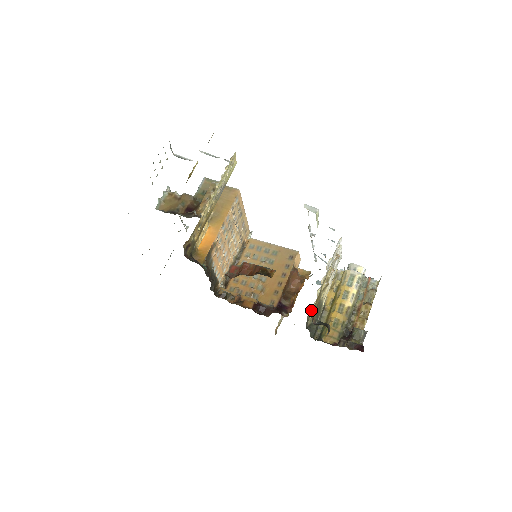
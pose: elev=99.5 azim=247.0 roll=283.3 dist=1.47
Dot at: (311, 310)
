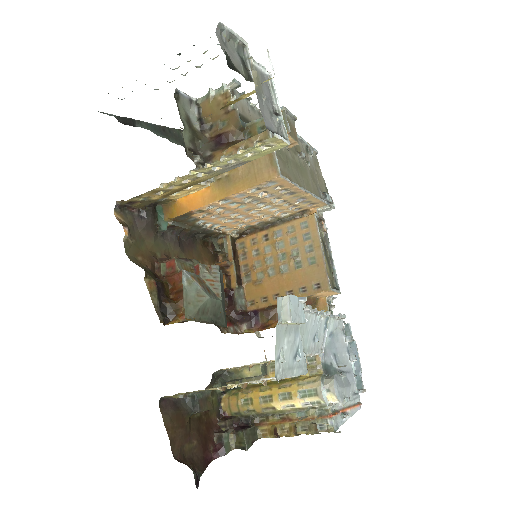
Dot at: (234, 368)
